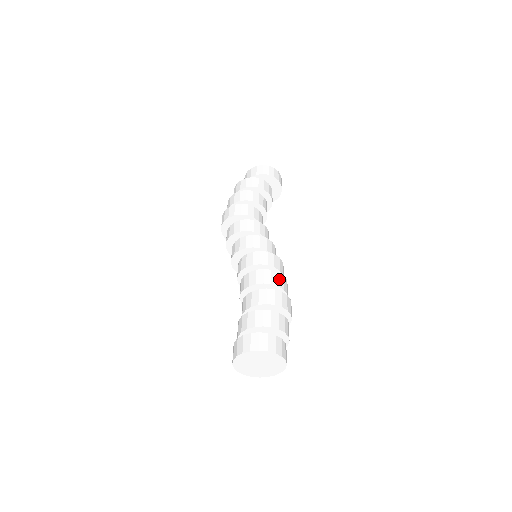
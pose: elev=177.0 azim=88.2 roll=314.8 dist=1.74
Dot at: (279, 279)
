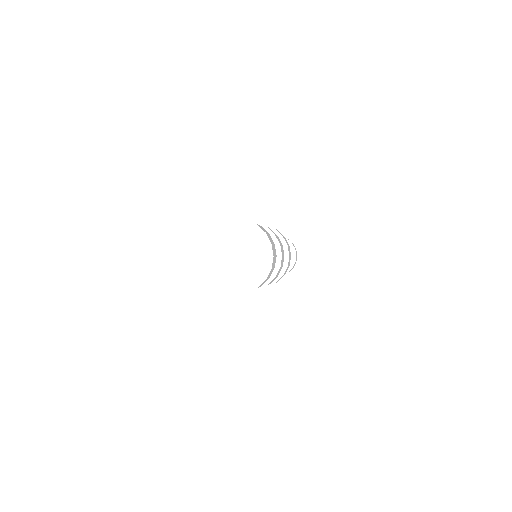
Dot at: occluded
